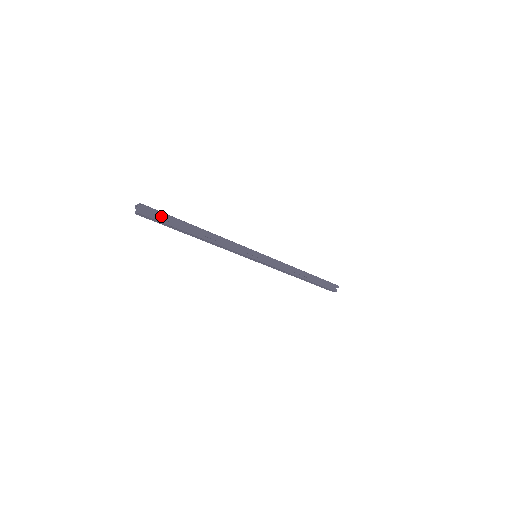
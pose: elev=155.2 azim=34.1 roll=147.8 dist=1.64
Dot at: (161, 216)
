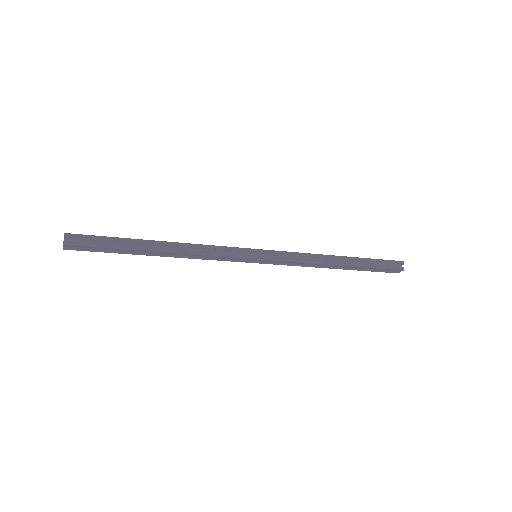
Dot at: (97, 241)
